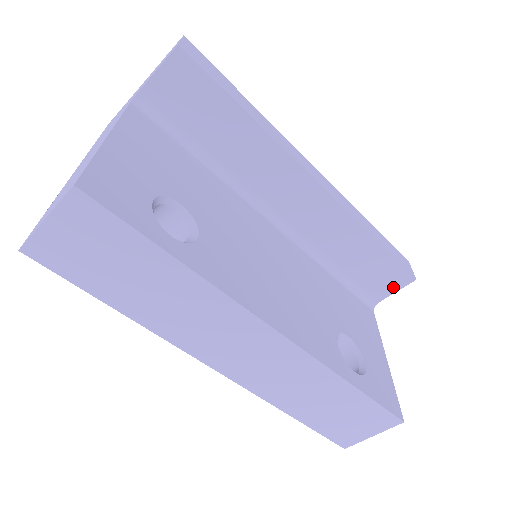
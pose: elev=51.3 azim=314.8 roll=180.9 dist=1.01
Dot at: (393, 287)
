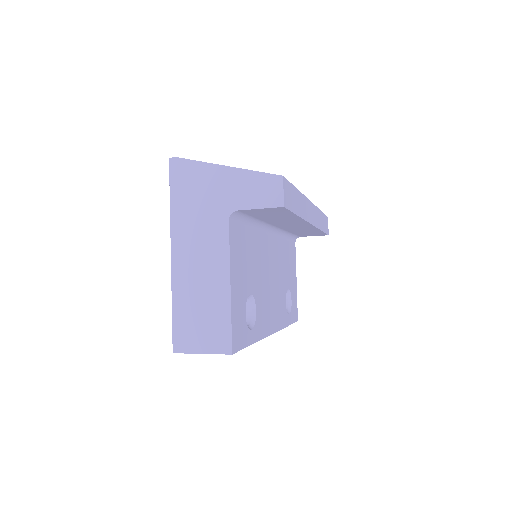
Dot at: (314, 235)
